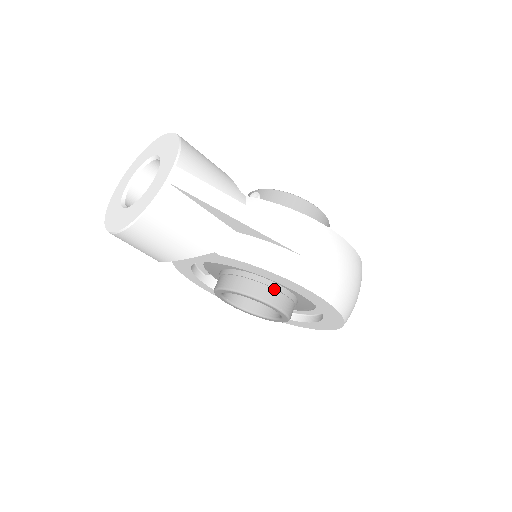
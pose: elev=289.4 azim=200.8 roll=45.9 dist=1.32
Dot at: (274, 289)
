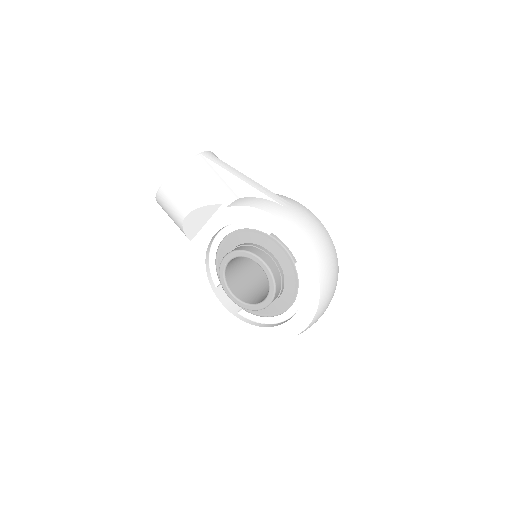
Dot at: (263, 251)
